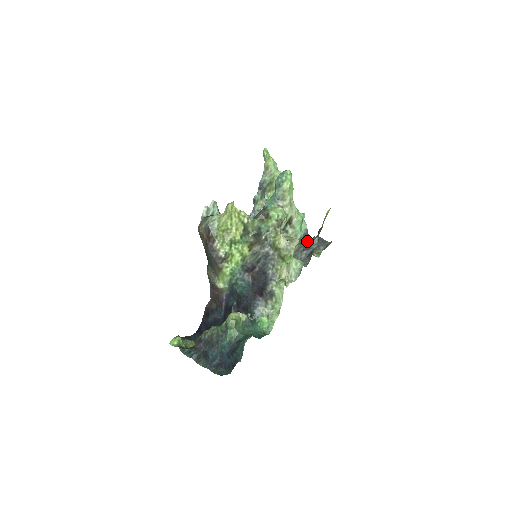
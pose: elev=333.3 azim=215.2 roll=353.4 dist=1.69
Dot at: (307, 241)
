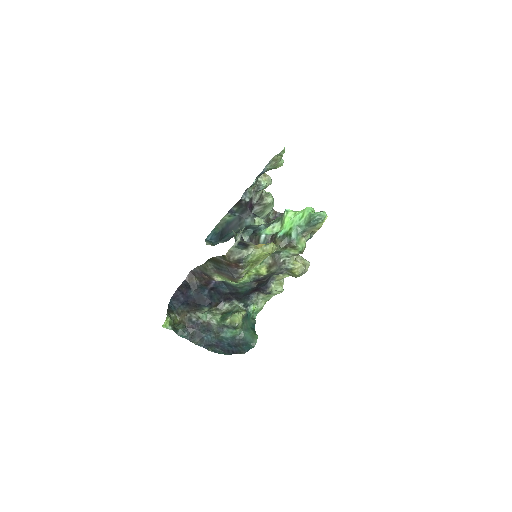
Dot at: occluded
